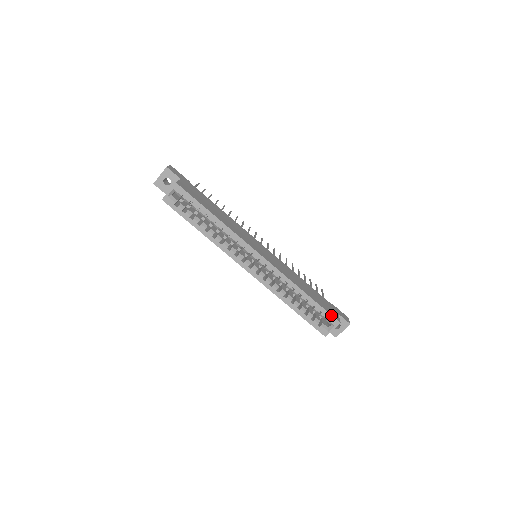
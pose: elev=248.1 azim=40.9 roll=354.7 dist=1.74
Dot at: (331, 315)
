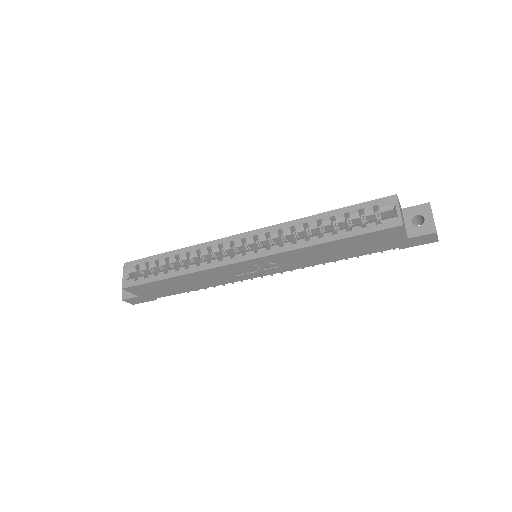
Dot at: (376, 200)
